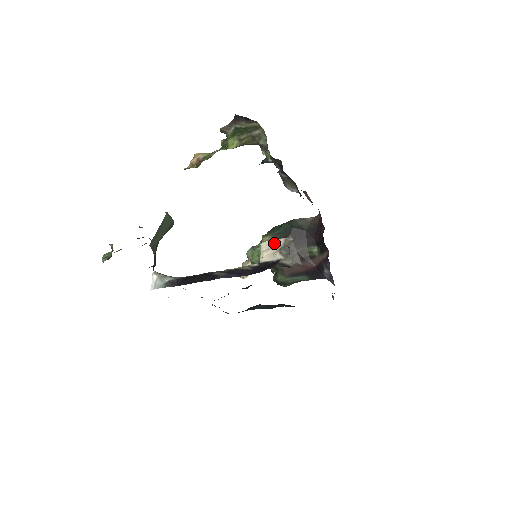
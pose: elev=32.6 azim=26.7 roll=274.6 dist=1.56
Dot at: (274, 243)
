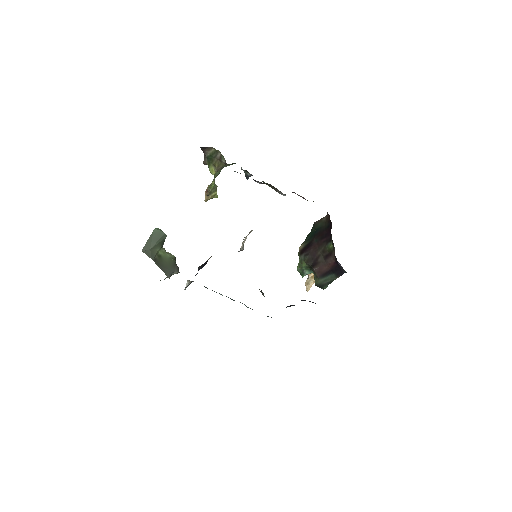
Dot at: (245, 238)
